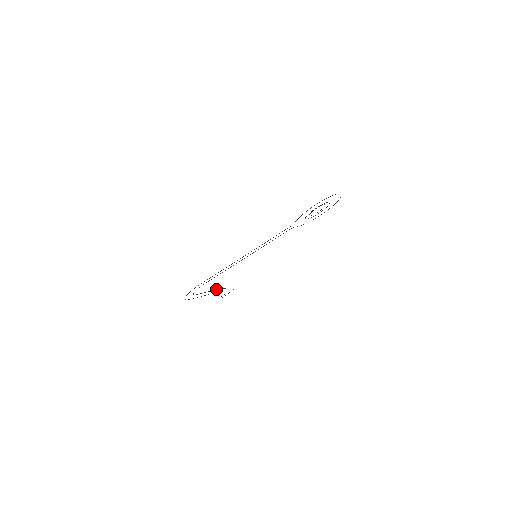
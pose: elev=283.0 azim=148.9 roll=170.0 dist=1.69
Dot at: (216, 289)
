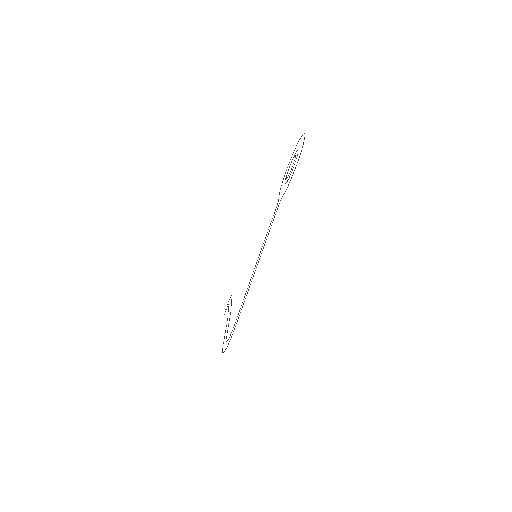
Dot at: (230, 314)
